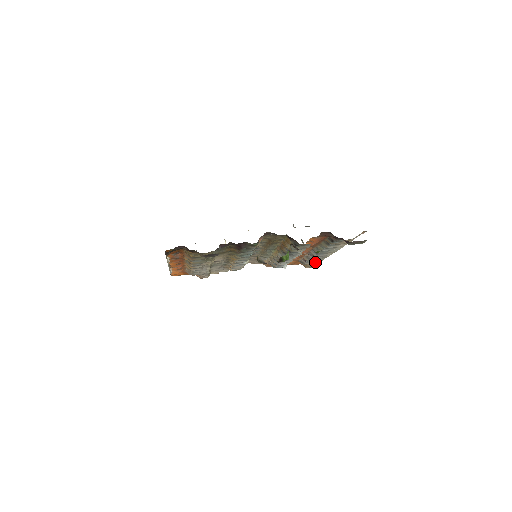
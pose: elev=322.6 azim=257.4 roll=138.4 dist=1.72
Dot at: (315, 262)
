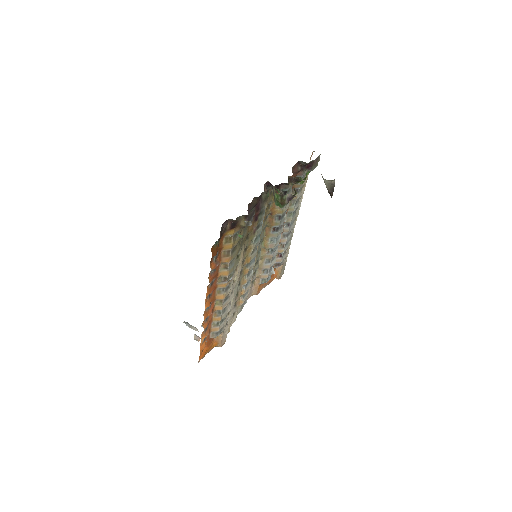
Dot at: (286, 255)
